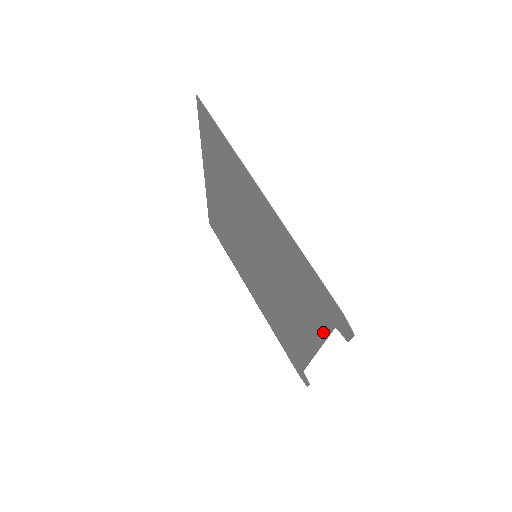
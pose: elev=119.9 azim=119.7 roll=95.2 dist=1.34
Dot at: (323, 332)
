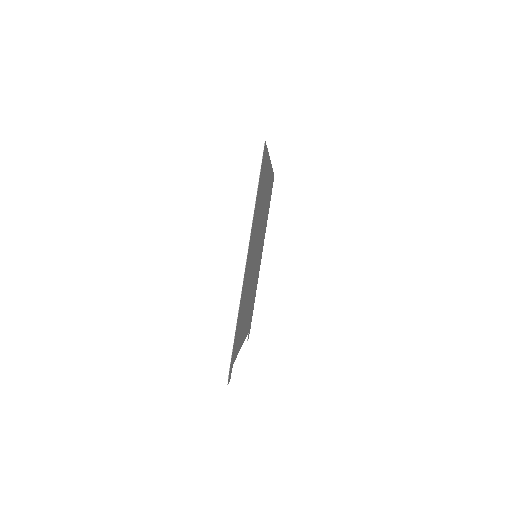
Dot at: (237, 351)
